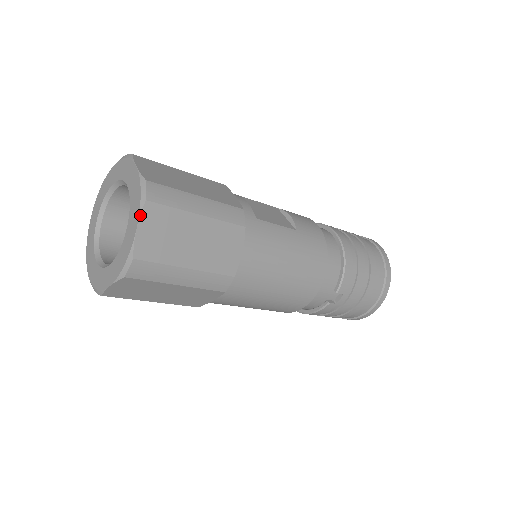
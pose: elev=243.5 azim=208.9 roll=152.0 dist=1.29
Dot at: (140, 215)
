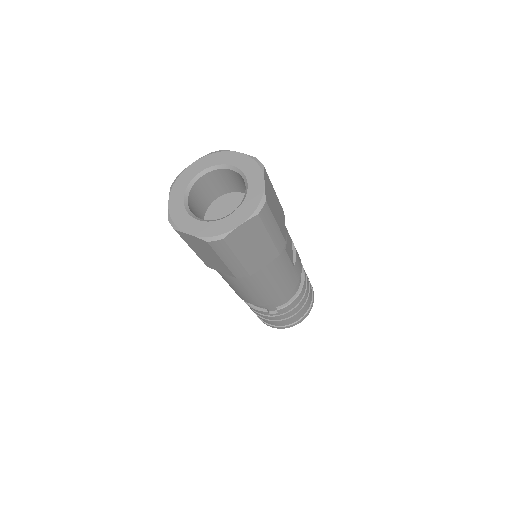
Dot at: (248, 220)
